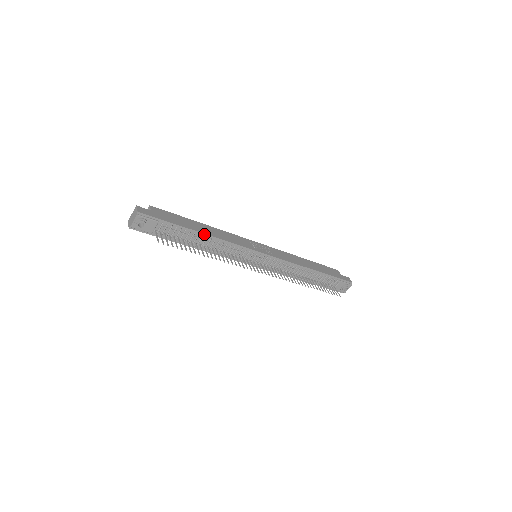
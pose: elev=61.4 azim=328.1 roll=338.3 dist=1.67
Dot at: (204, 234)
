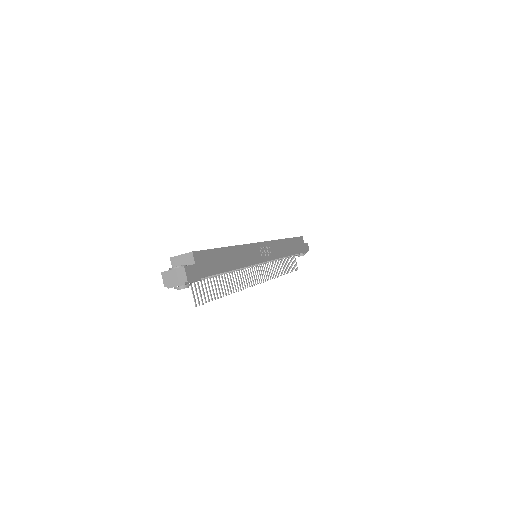
Dot at: (233, 270)
